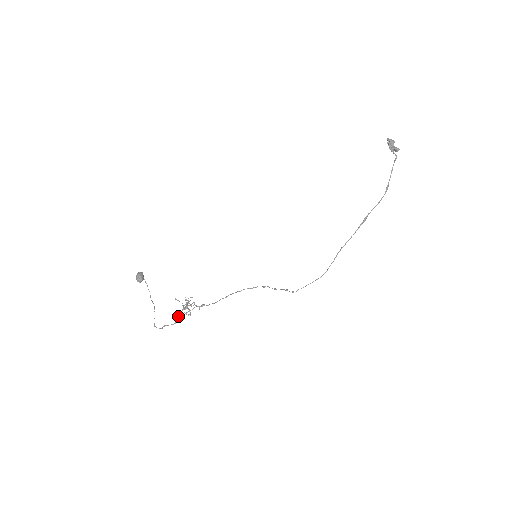
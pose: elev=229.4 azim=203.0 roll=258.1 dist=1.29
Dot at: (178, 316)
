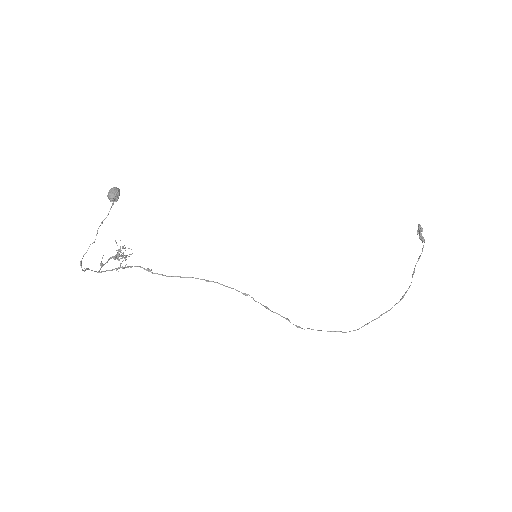
Dot at: (105, 263)
